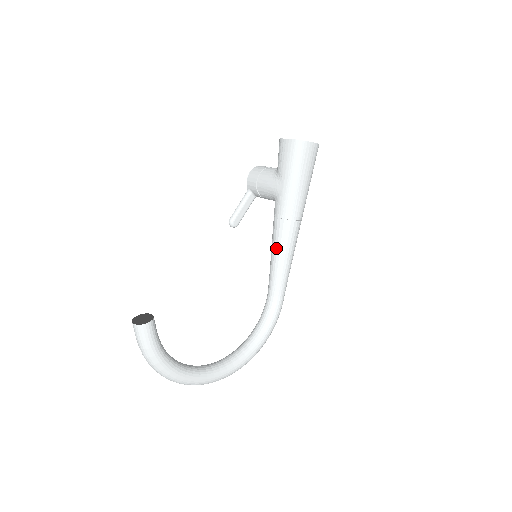
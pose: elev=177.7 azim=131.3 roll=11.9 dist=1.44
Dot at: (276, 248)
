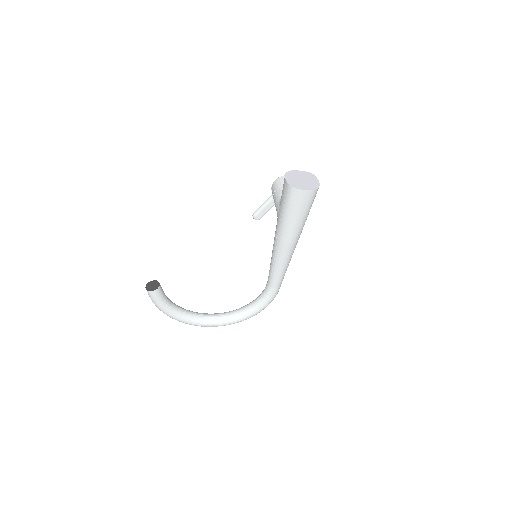
Dot at: (272, 256)
